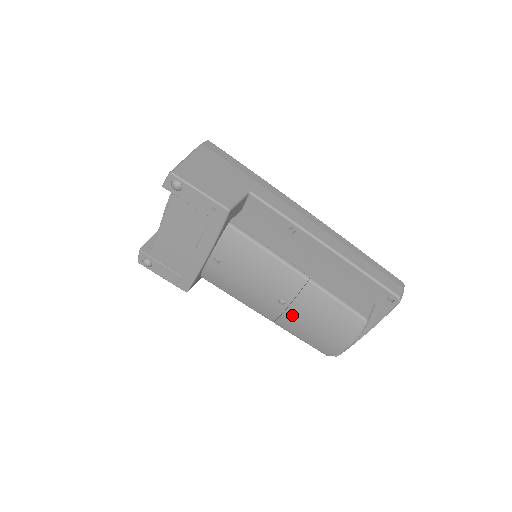
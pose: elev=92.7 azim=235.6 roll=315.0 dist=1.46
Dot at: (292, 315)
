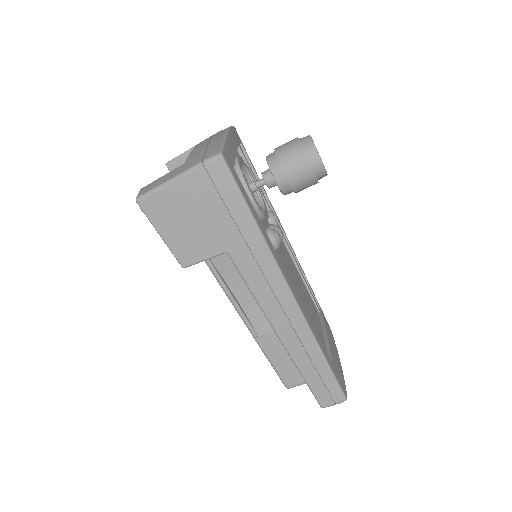
Dot at: occluded
